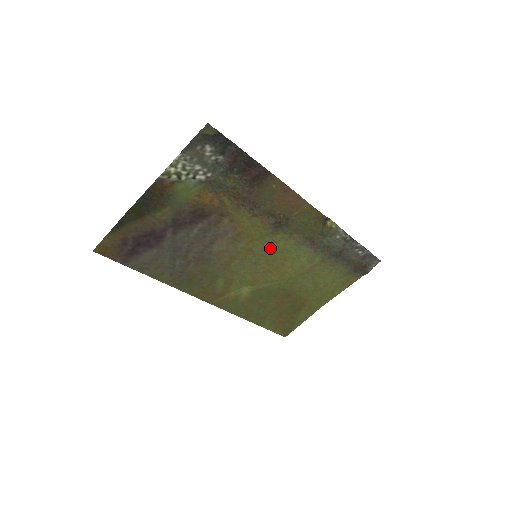
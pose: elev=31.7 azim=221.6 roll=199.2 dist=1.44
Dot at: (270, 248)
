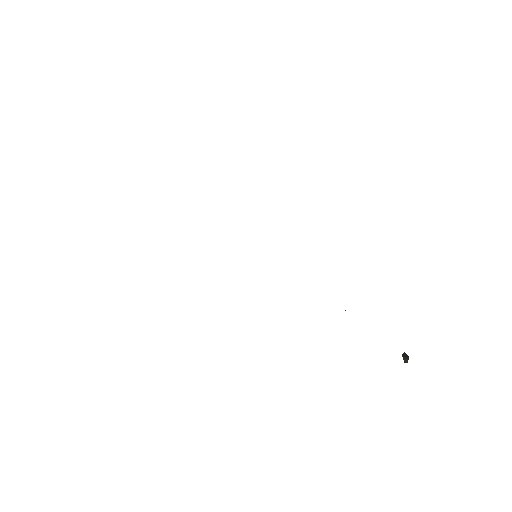
Dot at: occluded
